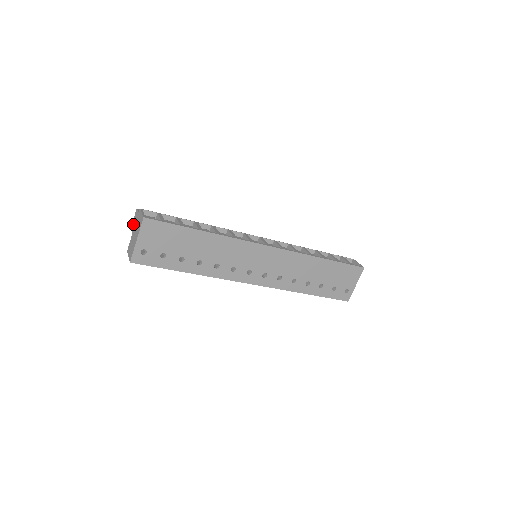
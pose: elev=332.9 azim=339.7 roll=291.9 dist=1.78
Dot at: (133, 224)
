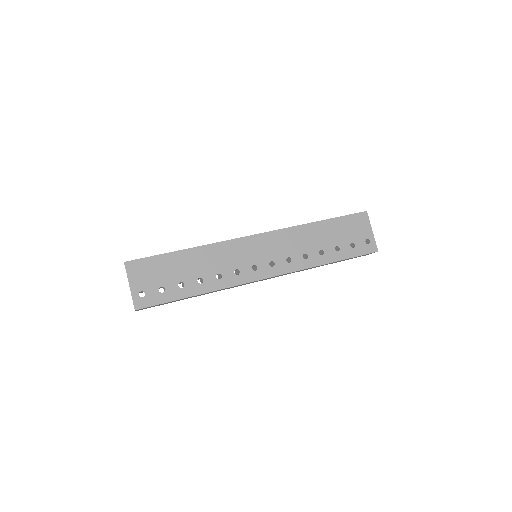
Dot at: occluded
